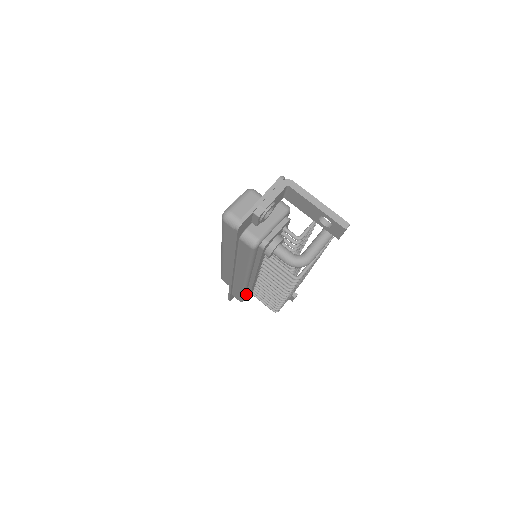
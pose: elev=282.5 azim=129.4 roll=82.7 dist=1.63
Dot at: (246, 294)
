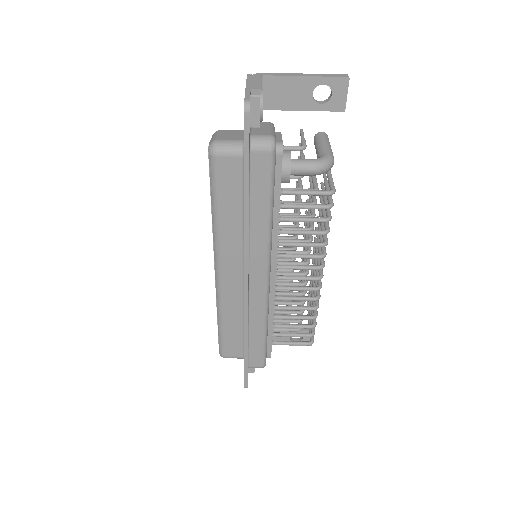
Dot at: occluded
